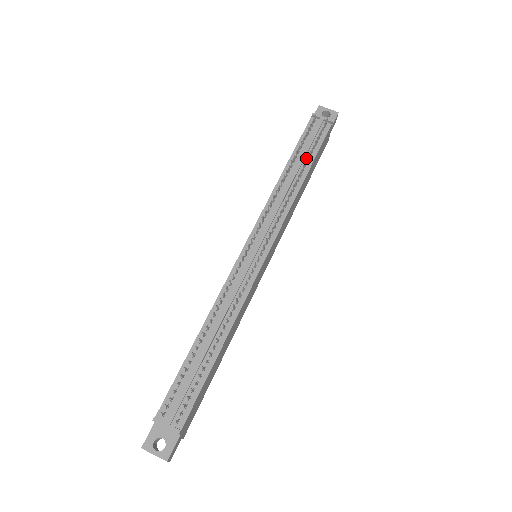
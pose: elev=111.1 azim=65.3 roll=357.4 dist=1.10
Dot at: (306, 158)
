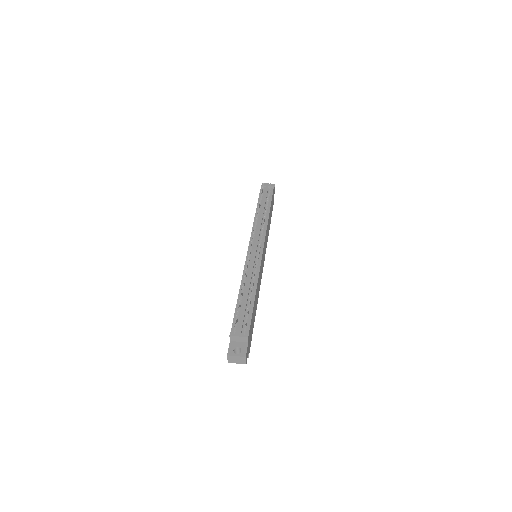
Dot at: occluded
